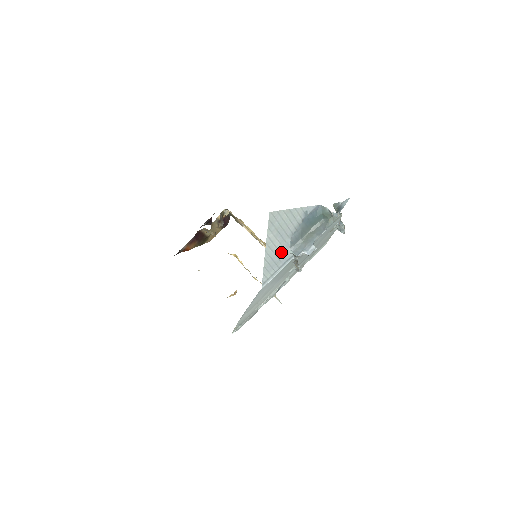
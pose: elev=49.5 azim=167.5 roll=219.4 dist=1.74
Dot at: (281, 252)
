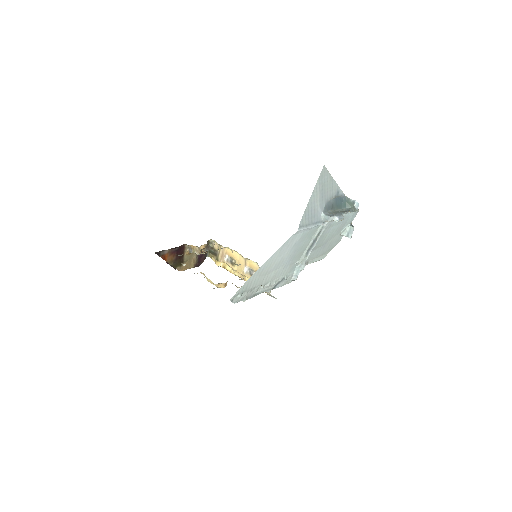
Dot at: (317, 210)
